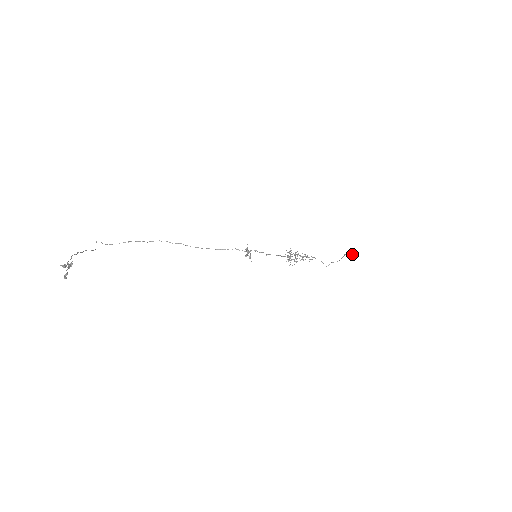
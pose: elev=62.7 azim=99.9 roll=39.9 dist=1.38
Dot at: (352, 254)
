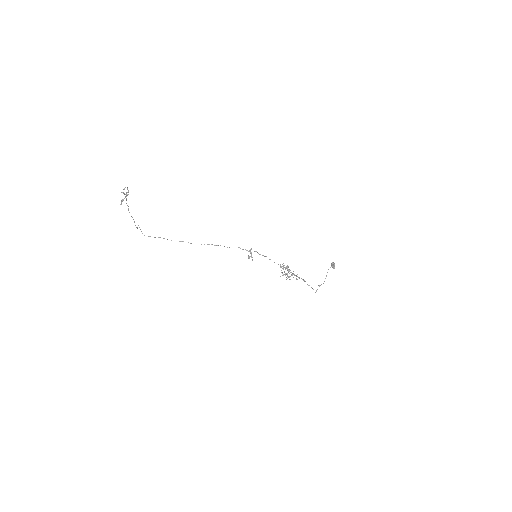
Dot at: (332, 262)
